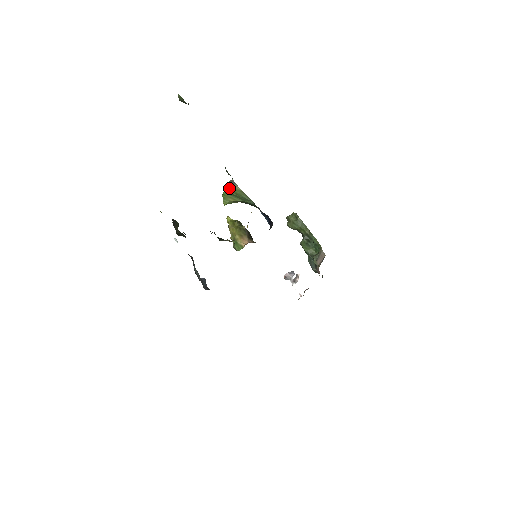
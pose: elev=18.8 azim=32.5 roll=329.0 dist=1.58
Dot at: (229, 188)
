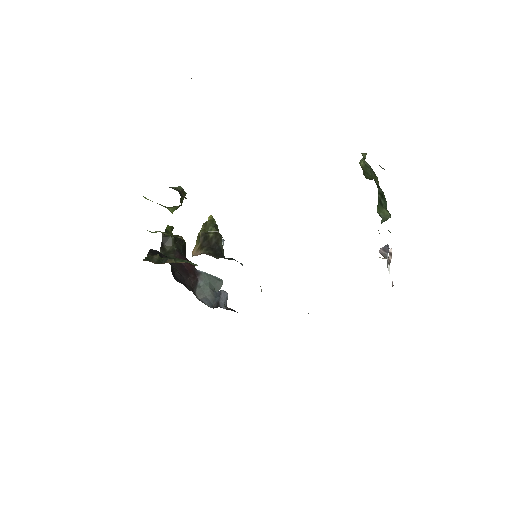
Dot at: (148, 199)
